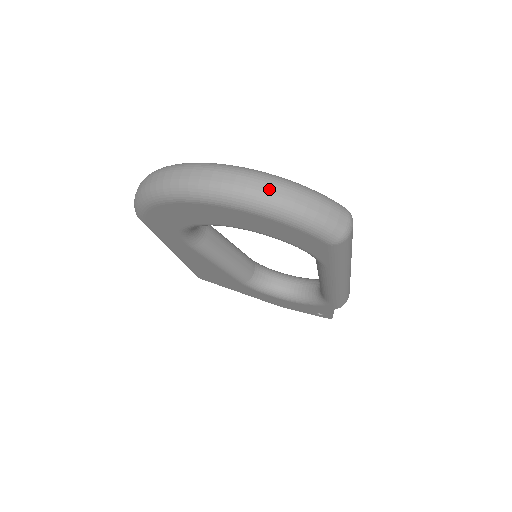
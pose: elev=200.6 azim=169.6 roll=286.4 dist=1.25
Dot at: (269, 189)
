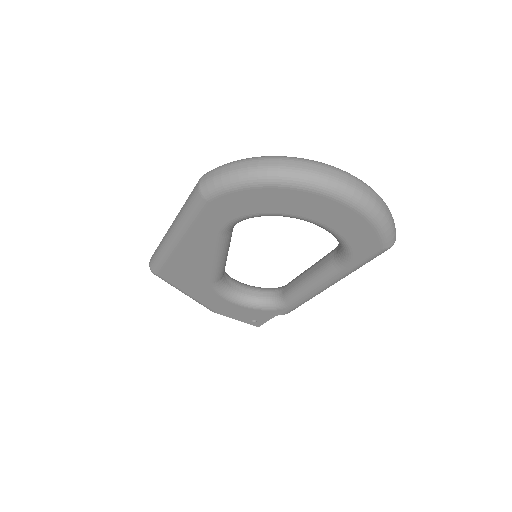
Dot at: (375, 197)
